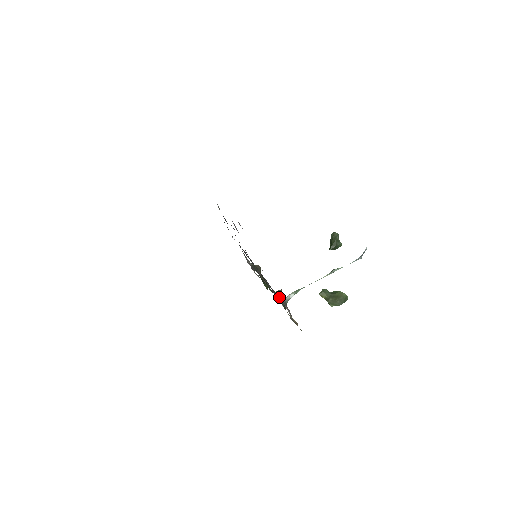
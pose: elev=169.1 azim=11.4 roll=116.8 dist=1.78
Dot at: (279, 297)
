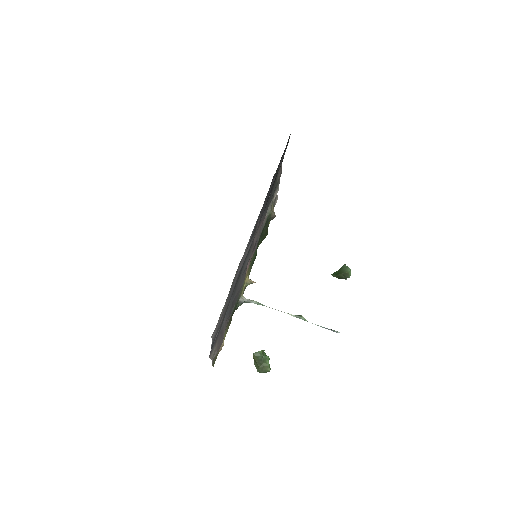
Dot at: occluded
